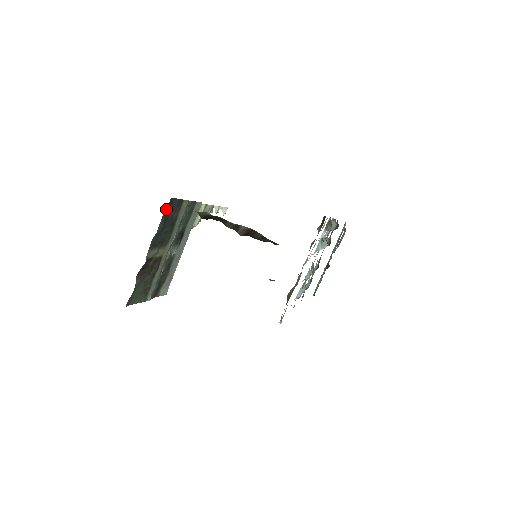
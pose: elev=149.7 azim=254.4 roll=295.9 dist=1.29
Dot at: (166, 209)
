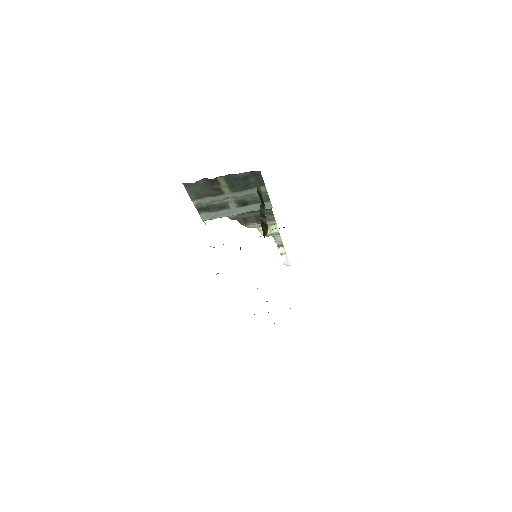
Dot at: (252, 173)
